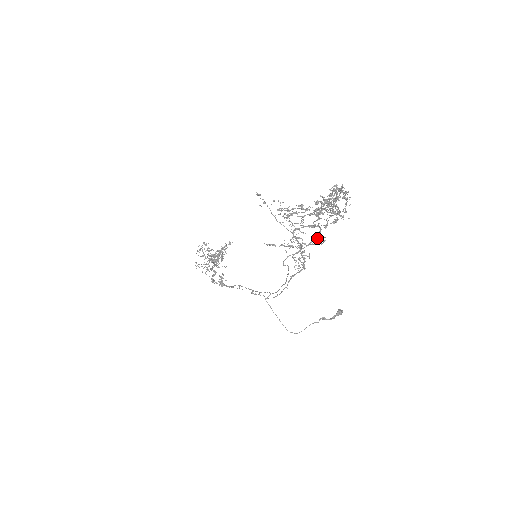
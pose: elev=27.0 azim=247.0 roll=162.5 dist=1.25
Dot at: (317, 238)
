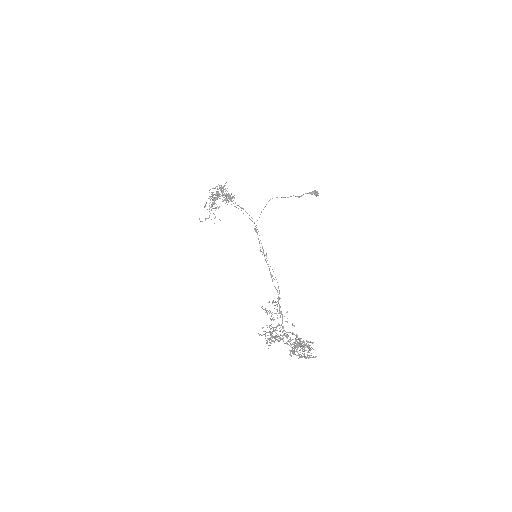
Dot at: occluded
